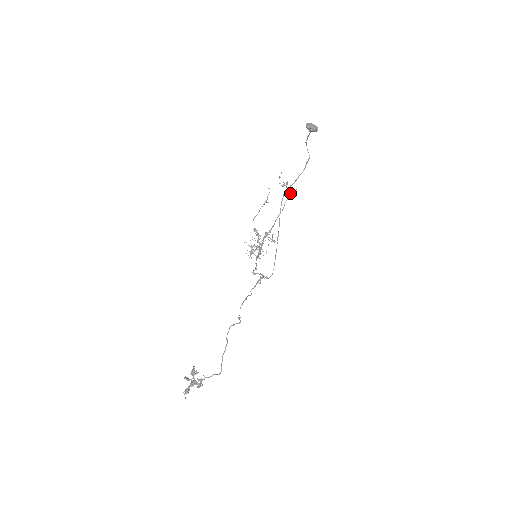
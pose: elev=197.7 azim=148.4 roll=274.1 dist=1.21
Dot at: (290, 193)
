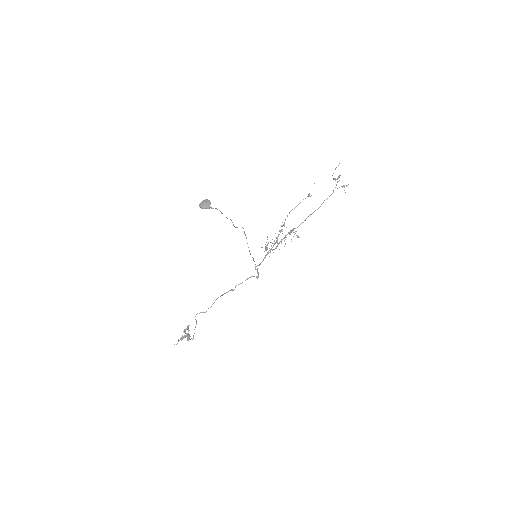
Dot at: occluded
